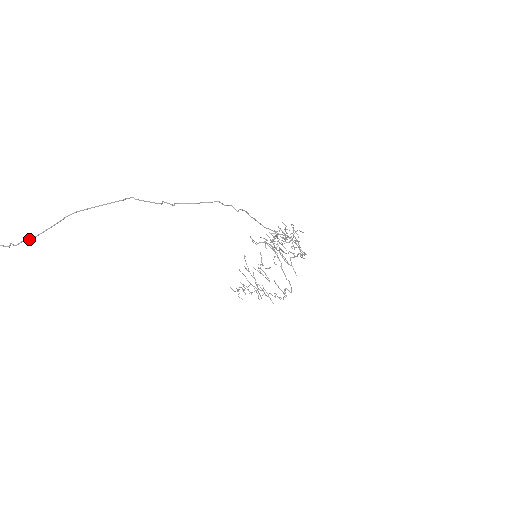
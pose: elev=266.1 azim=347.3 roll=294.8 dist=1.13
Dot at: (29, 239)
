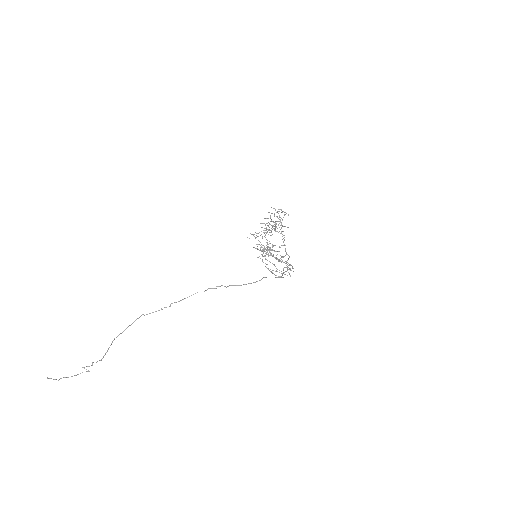
Dot at: occluded
